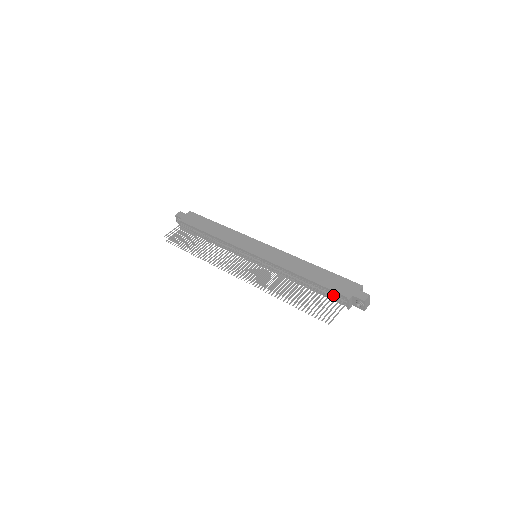
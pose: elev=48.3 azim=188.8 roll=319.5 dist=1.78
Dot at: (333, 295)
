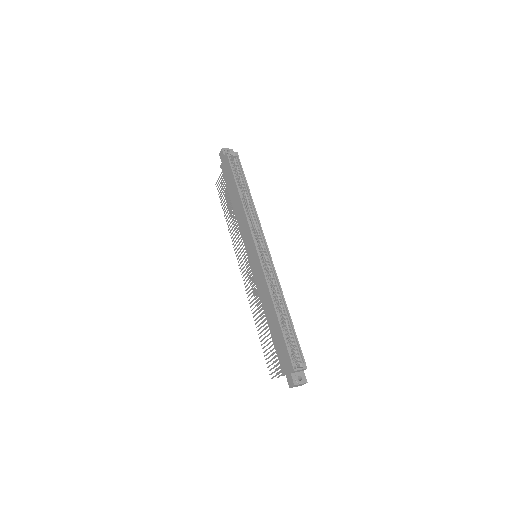
Dot at: occluded
